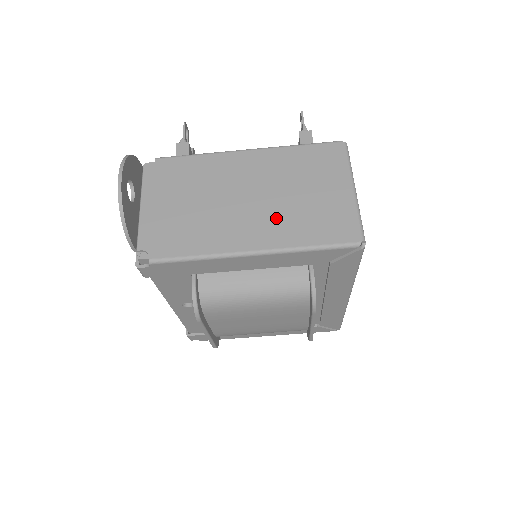
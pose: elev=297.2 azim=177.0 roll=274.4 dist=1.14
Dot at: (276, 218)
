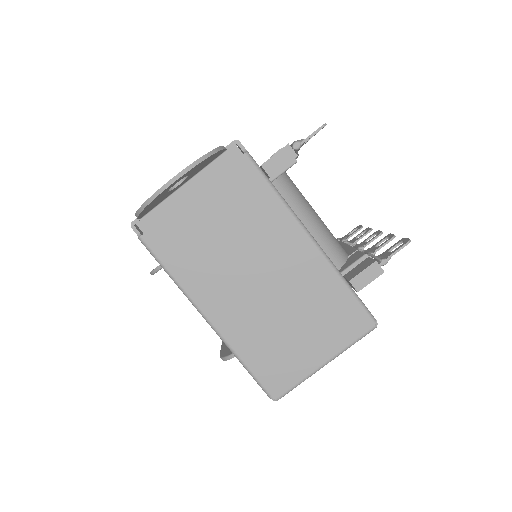
Dot at: (253, 318)
